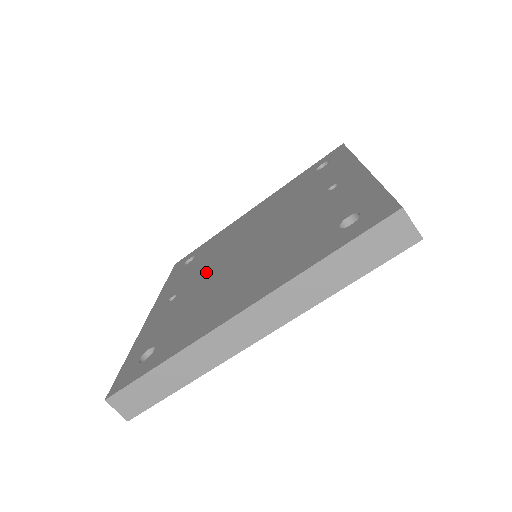
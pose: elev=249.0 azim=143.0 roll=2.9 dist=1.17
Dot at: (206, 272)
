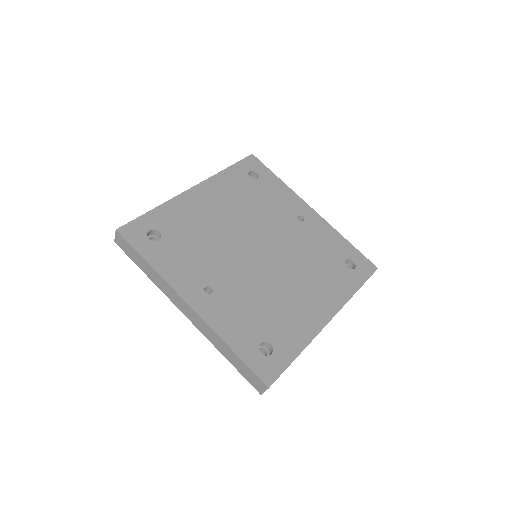
Dot at: (229, 267)
